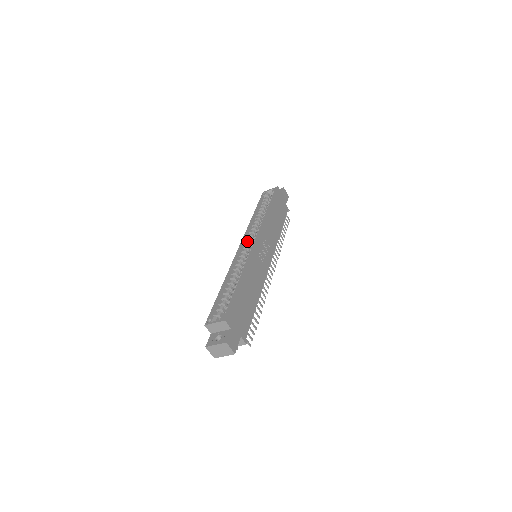
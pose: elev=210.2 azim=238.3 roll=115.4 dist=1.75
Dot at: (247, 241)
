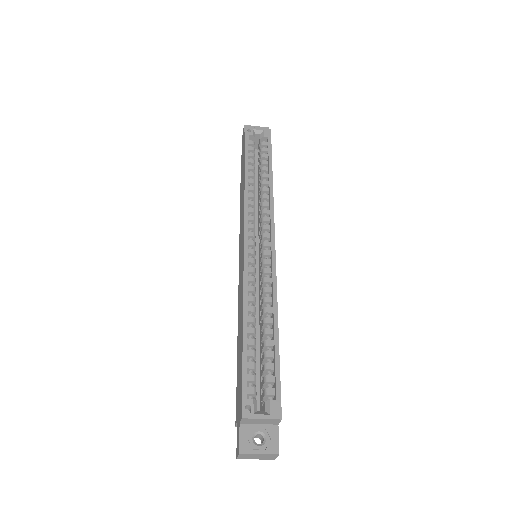
Dot at: (253, 232)
